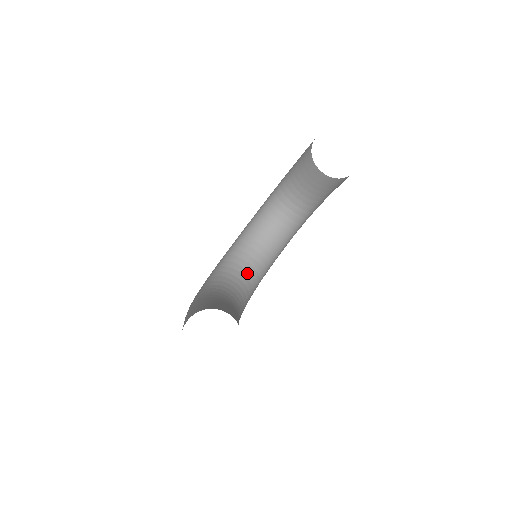
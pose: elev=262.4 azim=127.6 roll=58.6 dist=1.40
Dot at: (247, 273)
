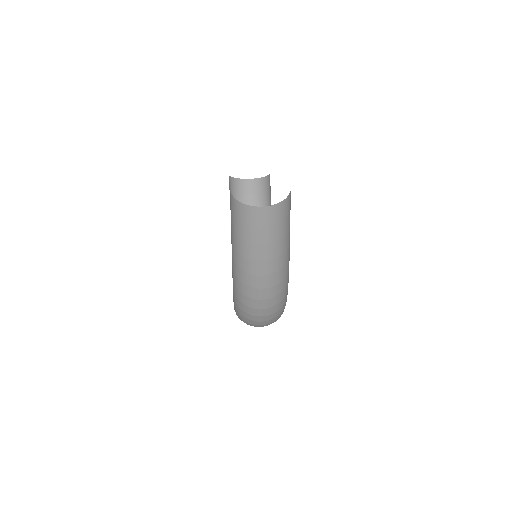
Dot at: occluded
